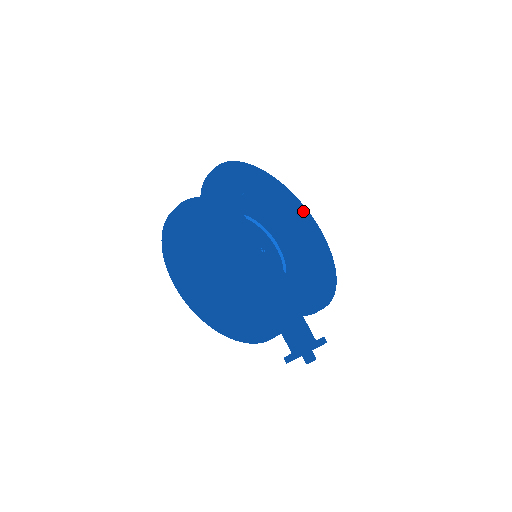
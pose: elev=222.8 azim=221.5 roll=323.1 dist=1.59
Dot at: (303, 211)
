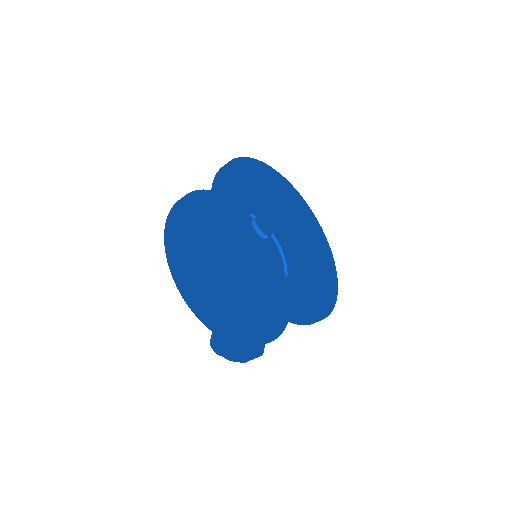
Dot at: (330, 263)
